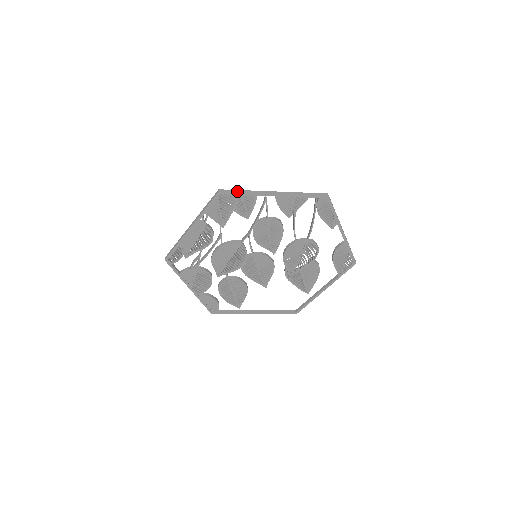
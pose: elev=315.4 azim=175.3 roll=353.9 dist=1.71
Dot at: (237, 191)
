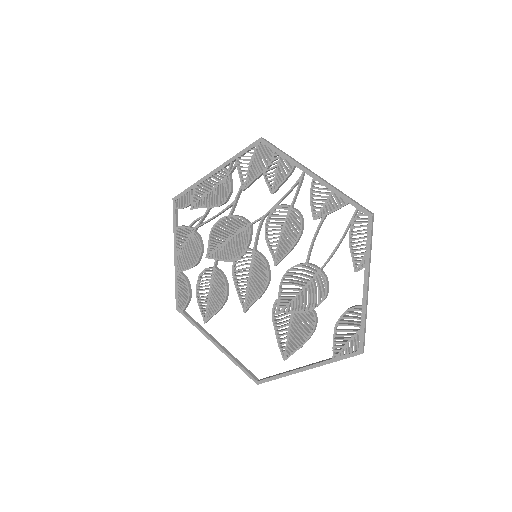
Dot at: (279, 149)
